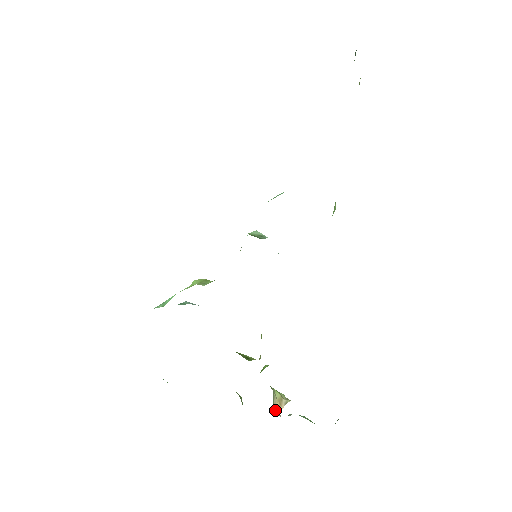
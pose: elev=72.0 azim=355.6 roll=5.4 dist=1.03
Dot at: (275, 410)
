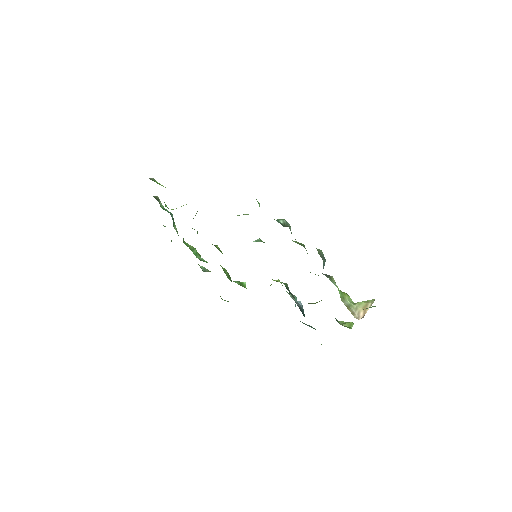
Dot at: (361, 316)
